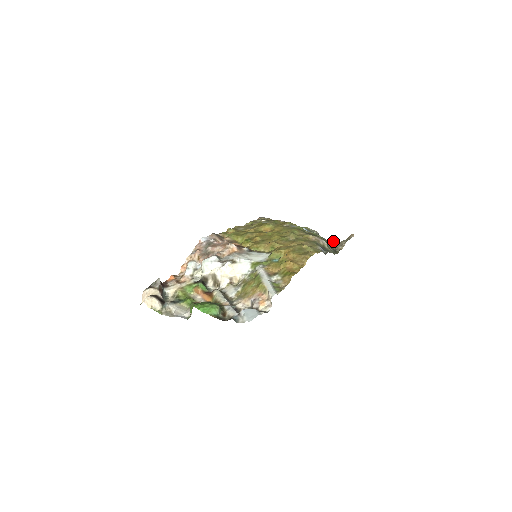
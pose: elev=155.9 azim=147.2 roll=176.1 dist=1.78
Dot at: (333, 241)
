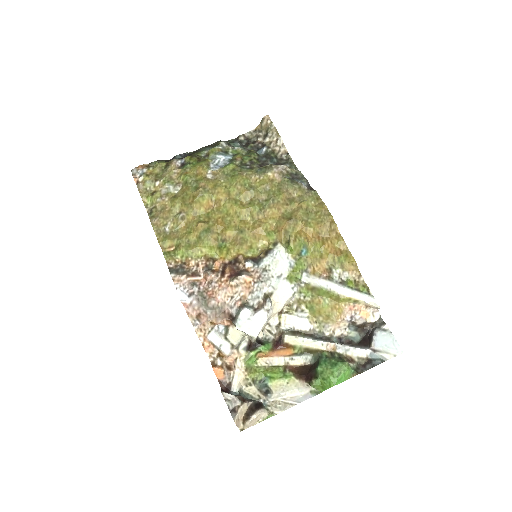
Dot at: (243, 136)
